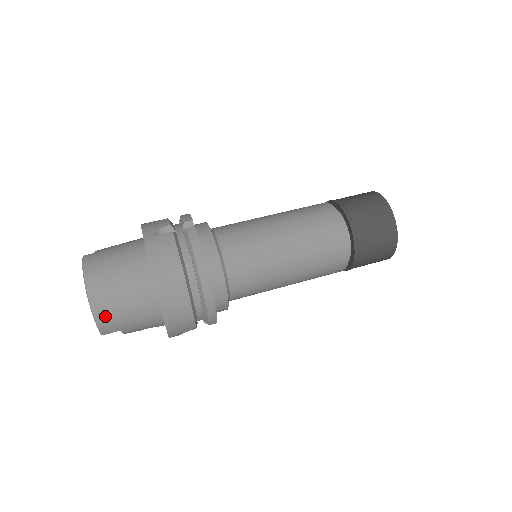
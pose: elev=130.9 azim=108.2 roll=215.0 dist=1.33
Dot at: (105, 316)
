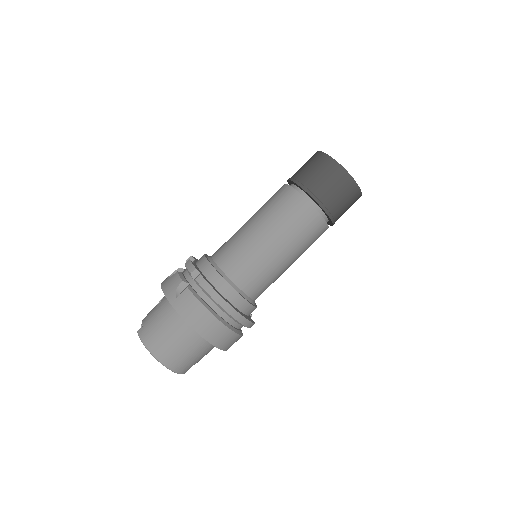
Dot at: (178, 366)
